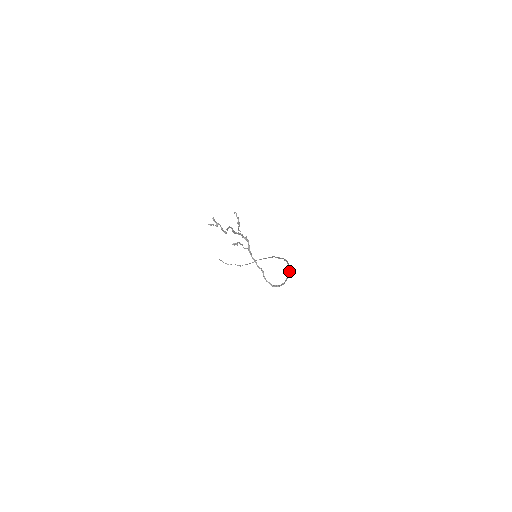
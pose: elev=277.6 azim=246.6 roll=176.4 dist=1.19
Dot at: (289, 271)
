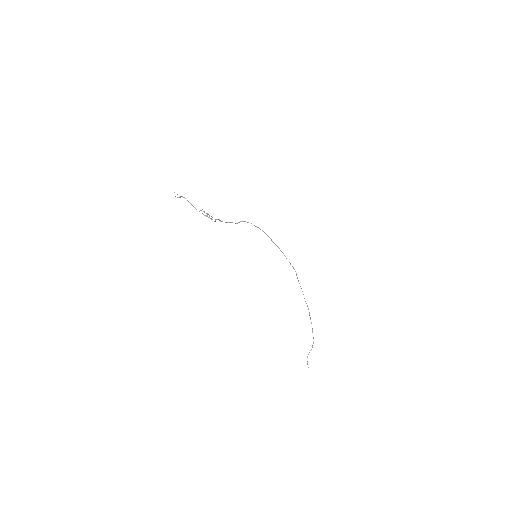
Dot at: (265, 233)
